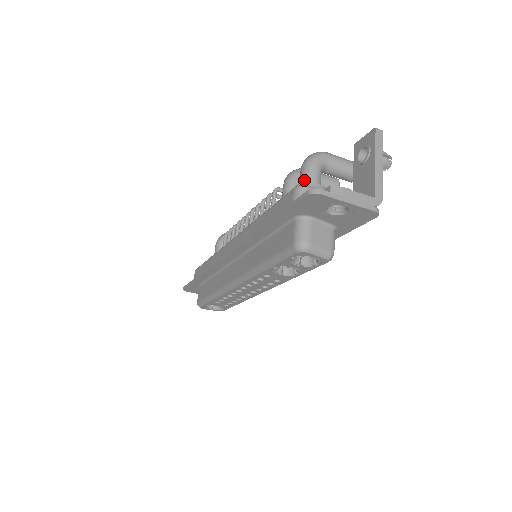
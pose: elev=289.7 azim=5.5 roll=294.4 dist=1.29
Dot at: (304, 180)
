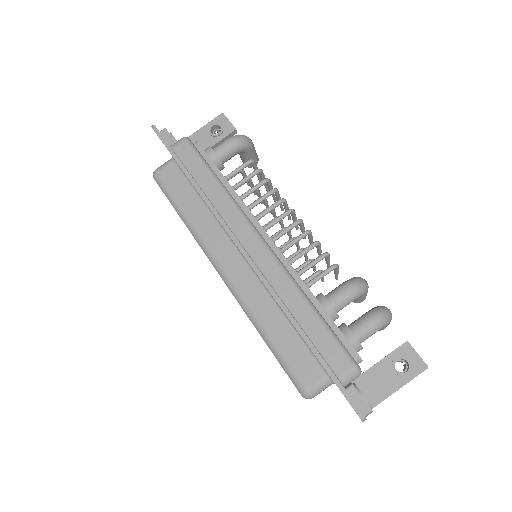
Dot at: (361, 335)
